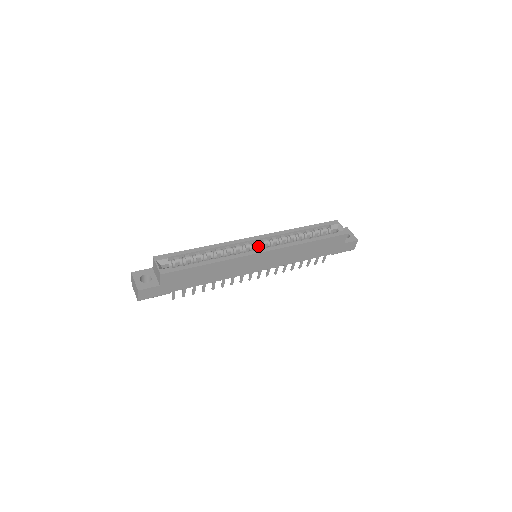
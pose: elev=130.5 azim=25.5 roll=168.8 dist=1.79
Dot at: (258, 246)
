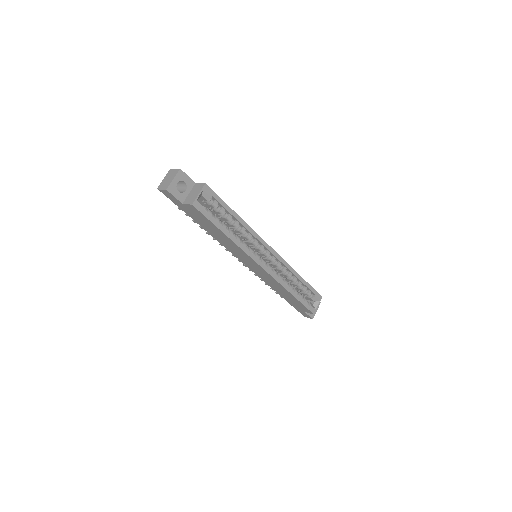
Dot at: (266, 256)
